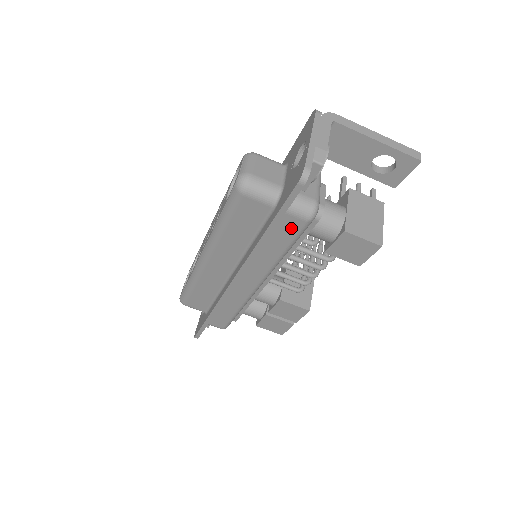
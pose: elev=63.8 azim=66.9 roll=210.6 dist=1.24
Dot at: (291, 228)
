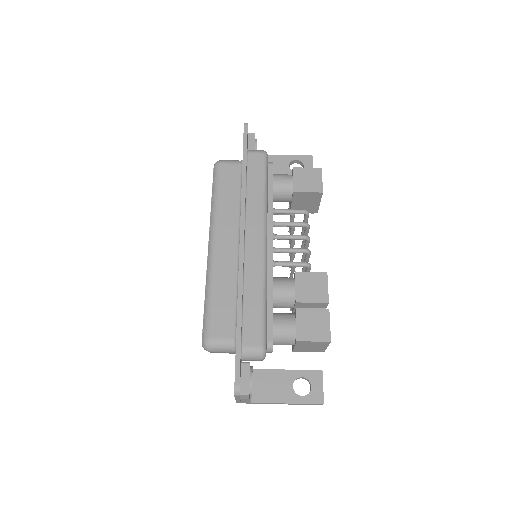
Dot at: (257, 164)
